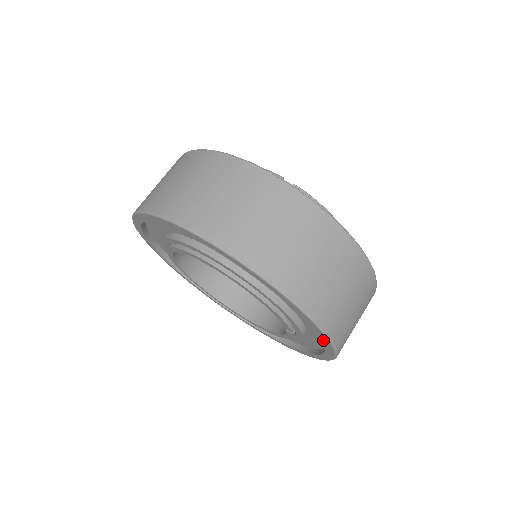
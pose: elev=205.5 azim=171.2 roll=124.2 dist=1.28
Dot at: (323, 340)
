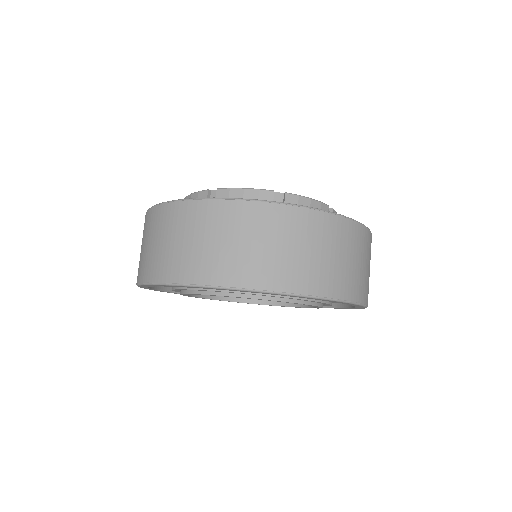
Dot at: (315, 299)
